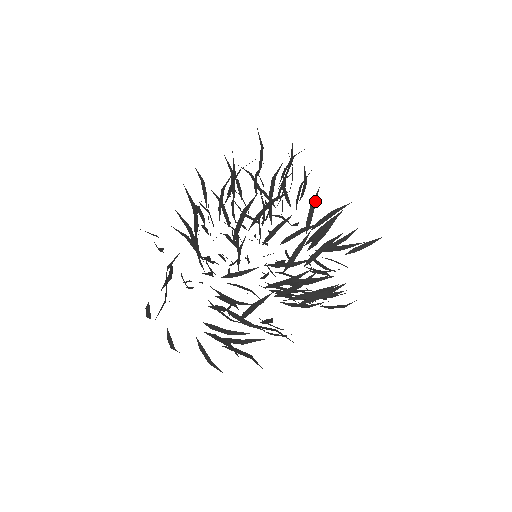
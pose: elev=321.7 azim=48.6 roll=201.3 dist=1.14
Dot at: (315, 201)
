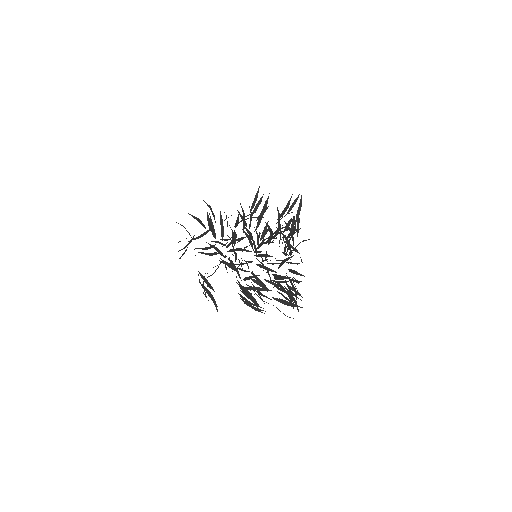
Dot at: (287, 260)
